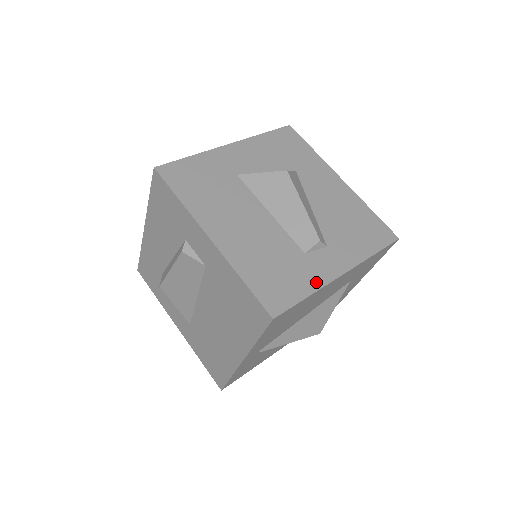
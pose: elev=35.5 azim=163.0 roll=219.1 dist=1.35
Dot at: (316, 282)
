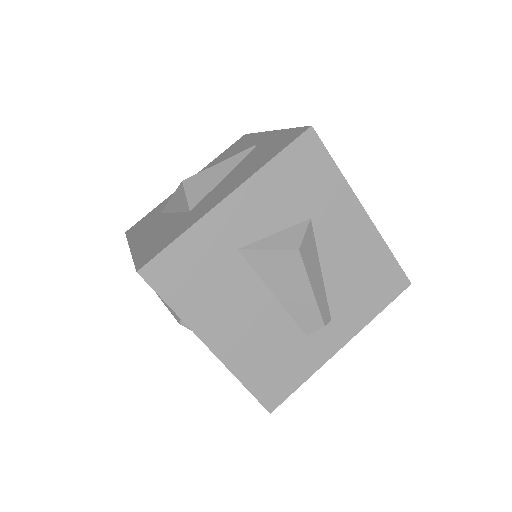
Dot at: (314, 365)
